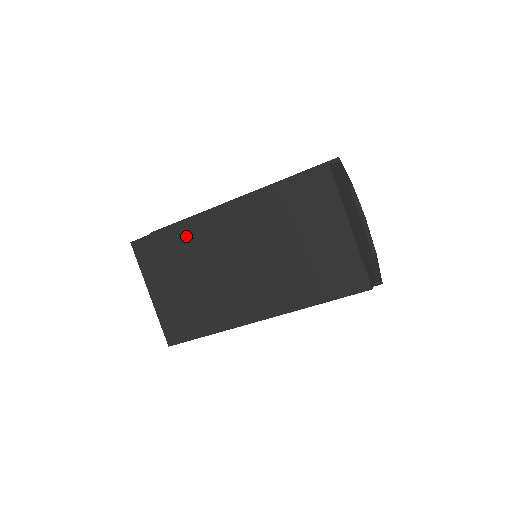
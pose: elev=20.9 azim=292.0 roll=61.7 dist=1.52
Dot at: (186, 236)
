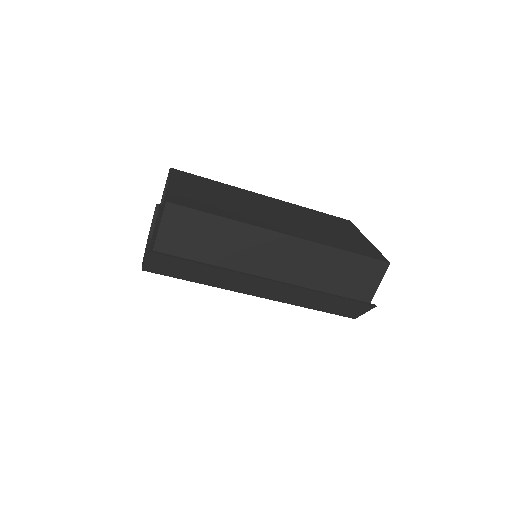
Dot at: (228, 188)
